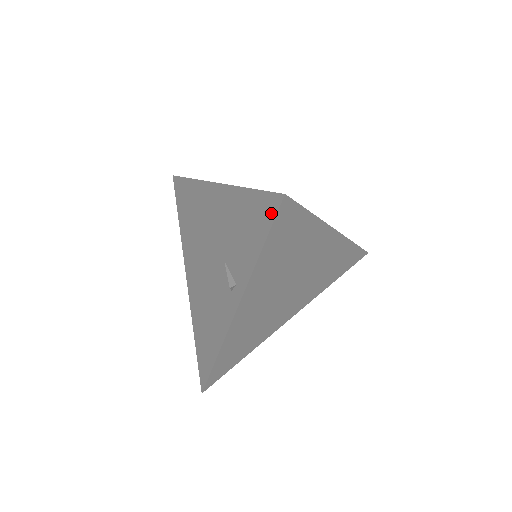
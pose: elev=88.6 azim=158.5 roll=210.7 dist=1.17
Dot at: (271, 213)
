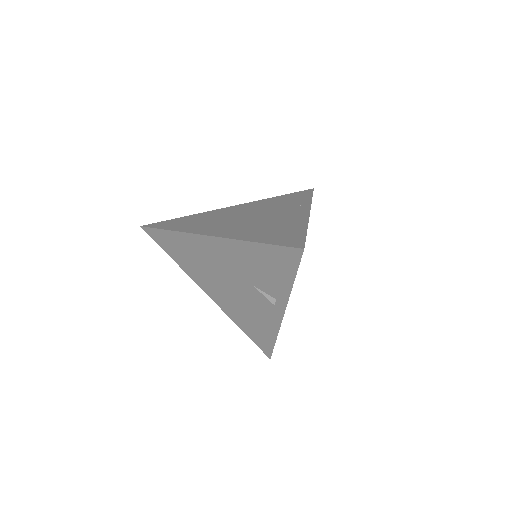
Dot at: (294, 259)
